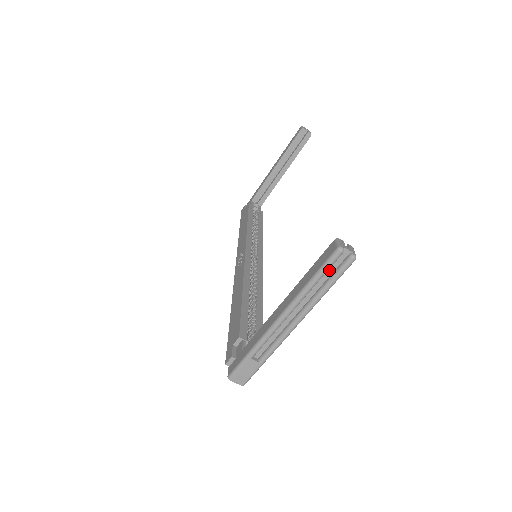
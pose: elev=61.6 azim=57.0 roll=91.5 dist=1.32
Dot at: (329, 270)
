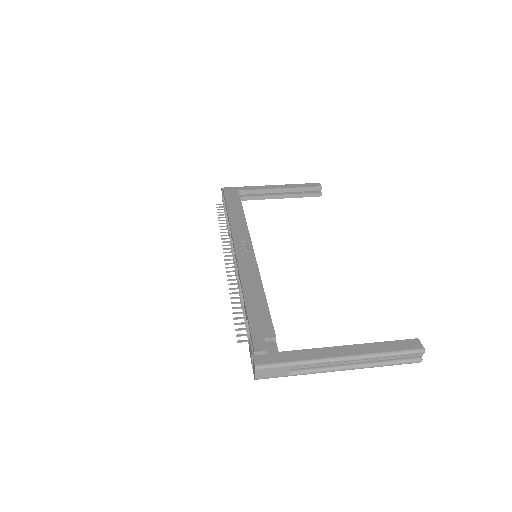
Dot at: (401, 355)
